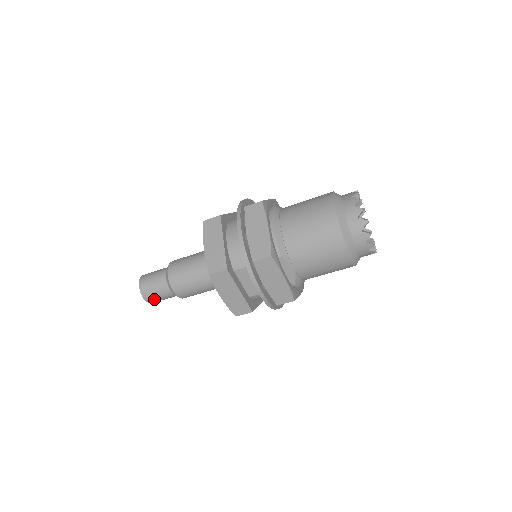
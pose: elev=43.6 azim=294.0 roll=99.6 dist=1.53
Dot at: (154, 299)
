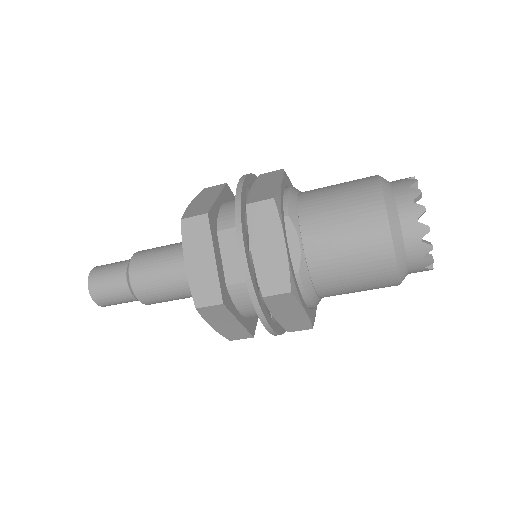
Dot at: (101, 291)
